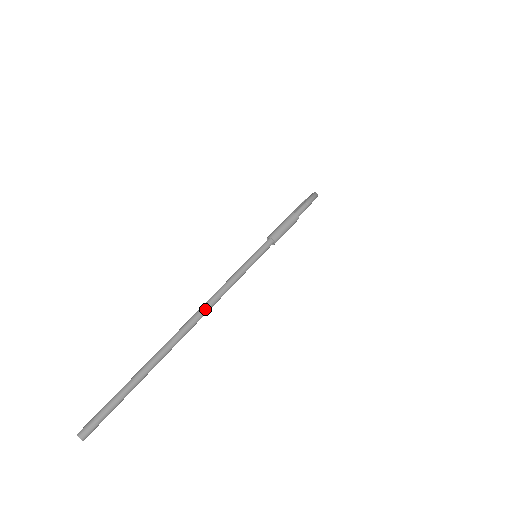
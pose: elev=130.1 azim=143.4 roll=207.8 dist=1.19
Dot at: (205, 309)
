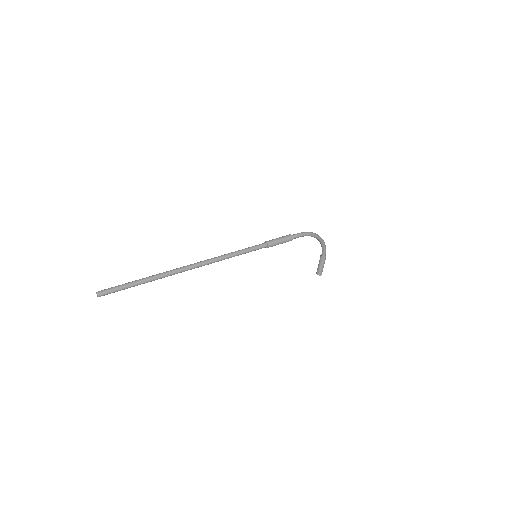
Dot at: (202, 262)
